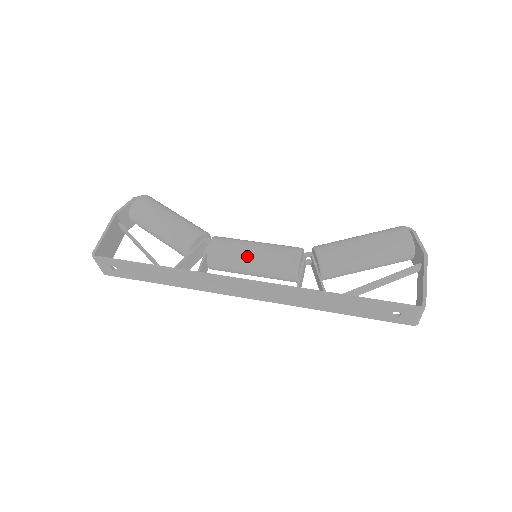
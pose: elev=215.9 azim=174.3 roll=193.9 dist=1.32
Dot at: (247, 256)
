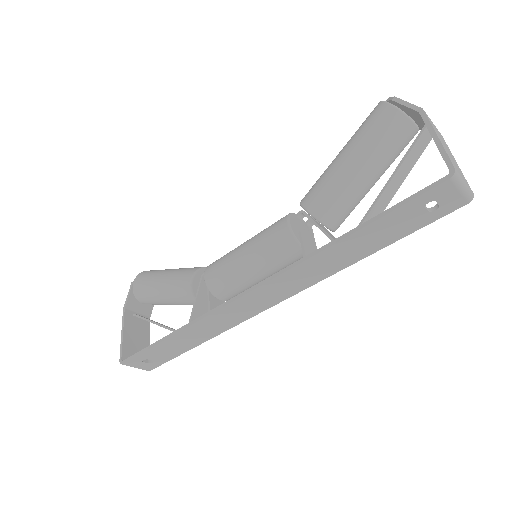
Dot at: (241, 264)
